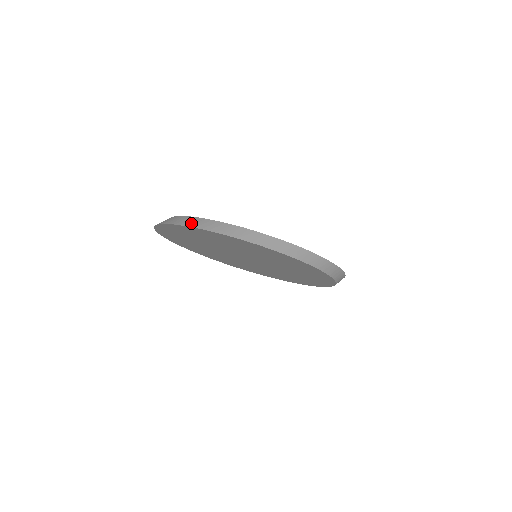
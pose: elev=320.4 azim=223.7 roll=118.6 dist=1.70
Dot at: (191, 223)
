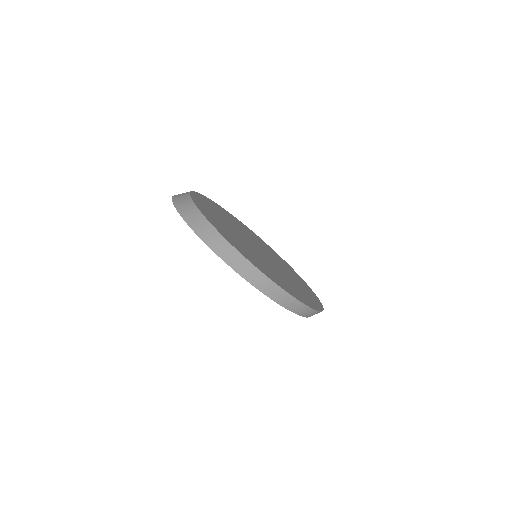
Dot at: (212, 241)
